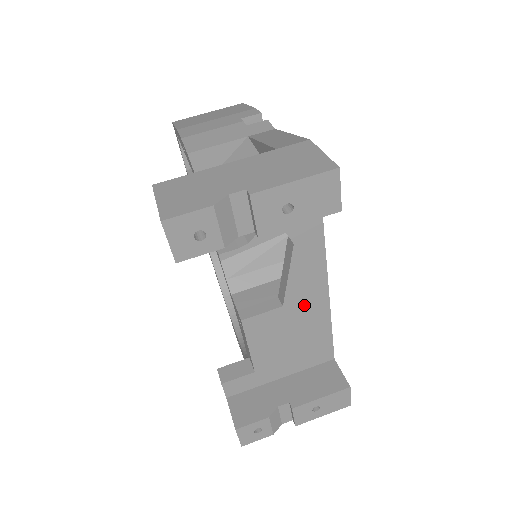
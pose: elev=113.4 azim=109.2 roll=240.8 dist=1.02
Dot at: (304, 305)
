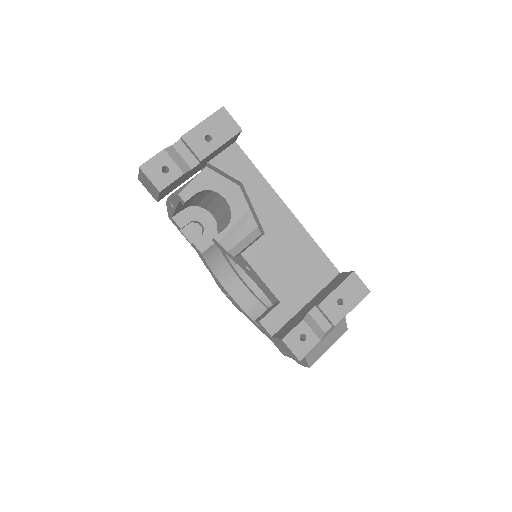
Dot at: (280, 228)
